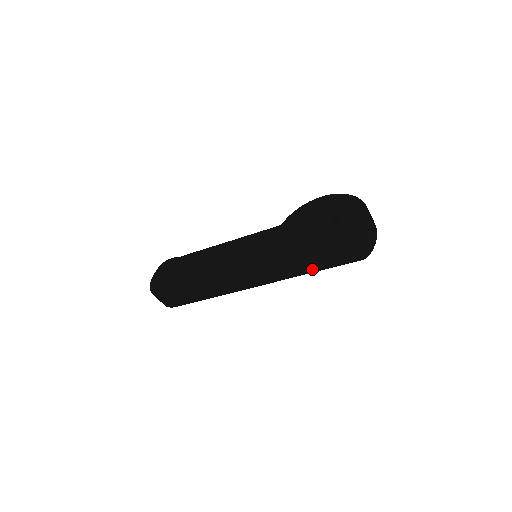
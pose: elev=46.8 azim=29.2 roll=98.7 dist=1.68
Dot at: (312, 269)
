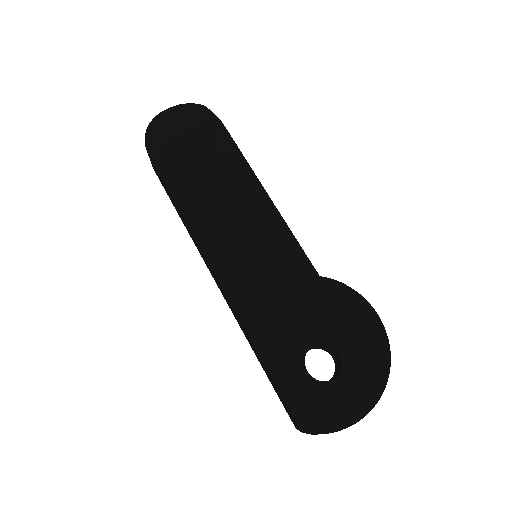
Dot at: (259, 359)
